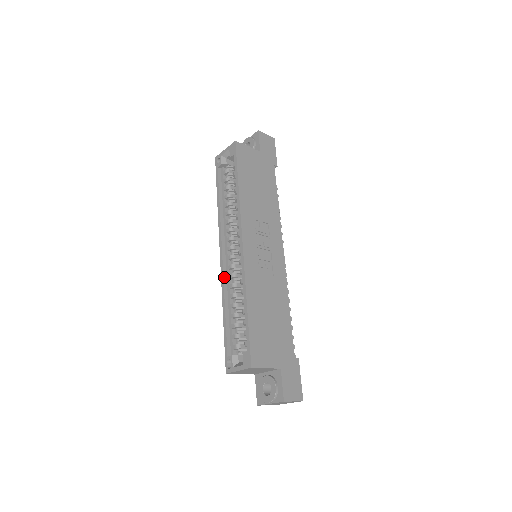
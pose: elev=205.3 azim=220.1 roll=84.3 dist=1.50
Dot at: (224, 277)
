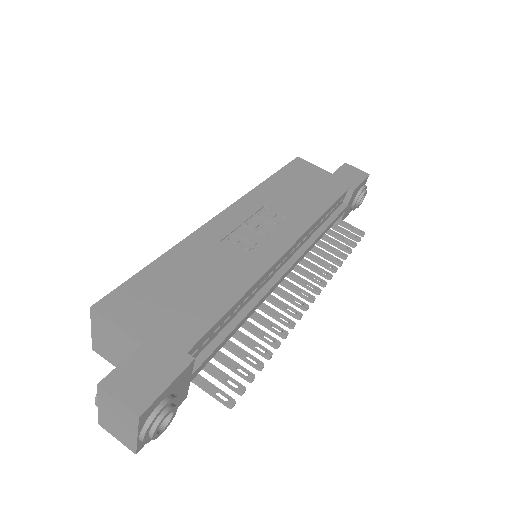
Dot at: occluded
